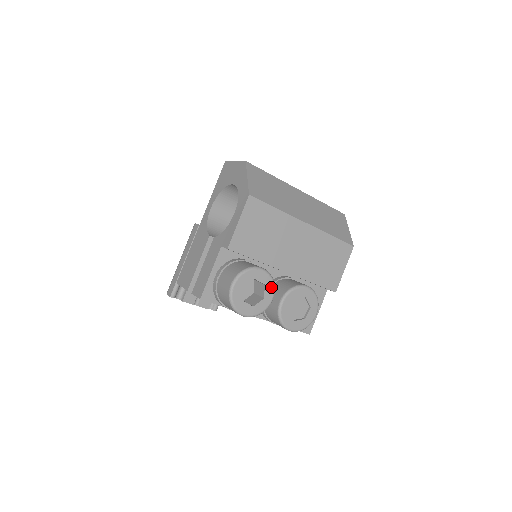
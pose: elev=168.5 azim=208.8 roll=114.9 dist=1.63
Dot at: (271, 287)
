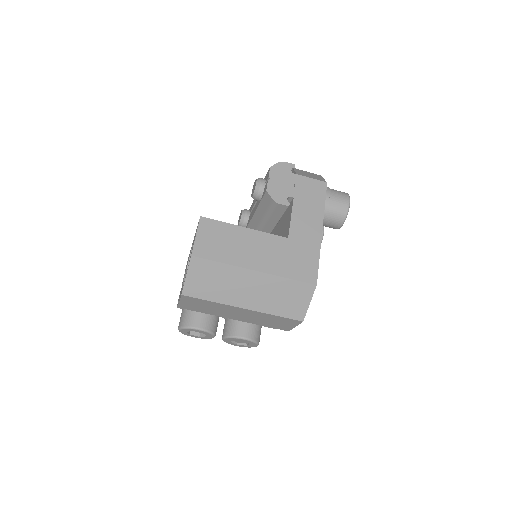
Dot at: (210, 335)
